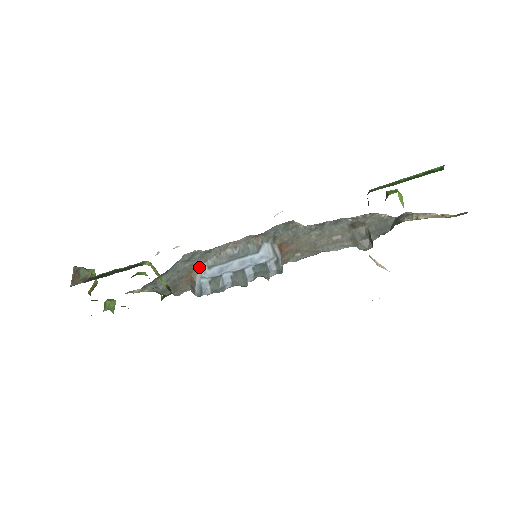
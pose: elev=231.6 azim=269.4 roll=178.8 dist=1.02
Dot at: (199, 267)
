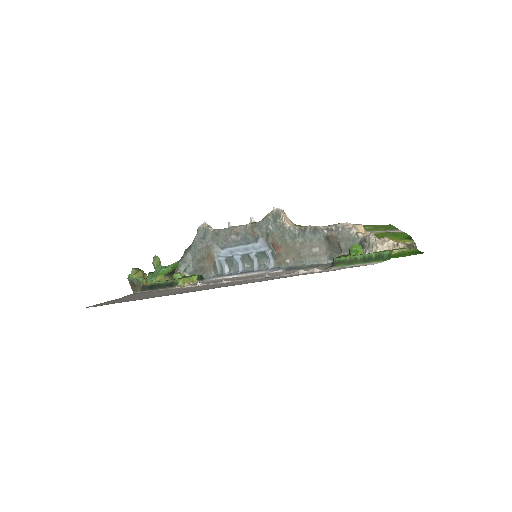
Dot at: (214, 250)
